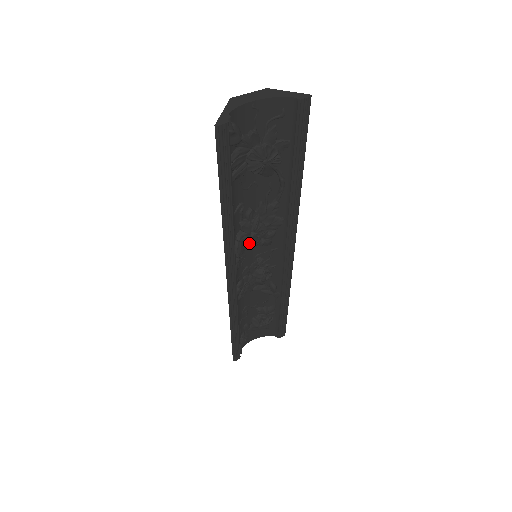
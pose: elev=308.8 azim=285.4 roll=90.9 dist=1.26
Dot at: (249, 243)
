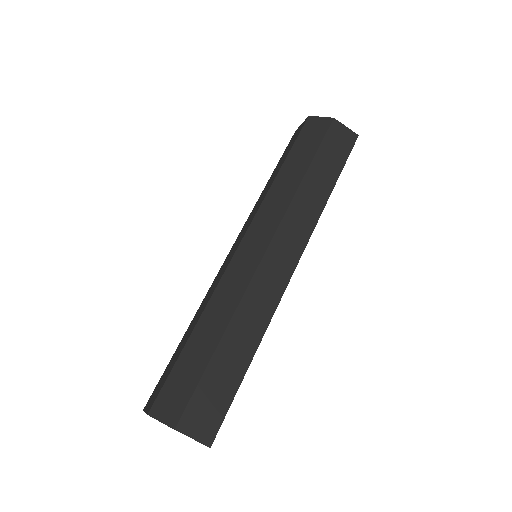
Dot at: occluded
